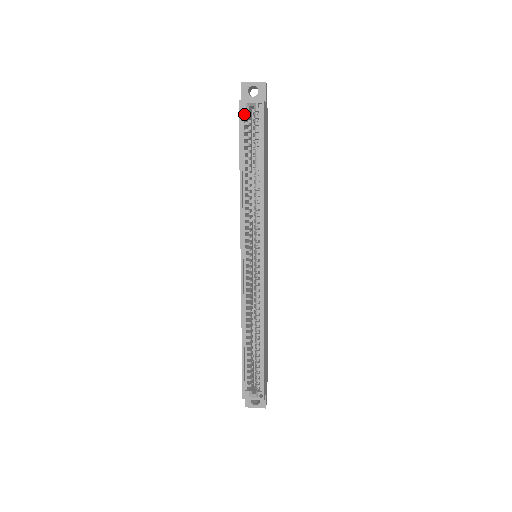
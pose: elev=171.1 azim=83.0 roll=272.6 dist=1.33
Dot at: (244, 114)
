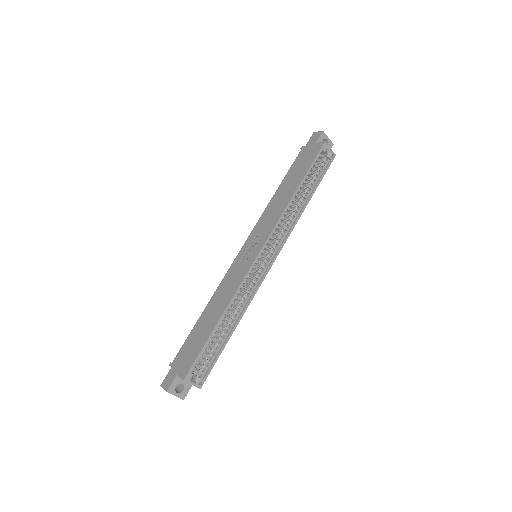
Dot at: (319, 152)
